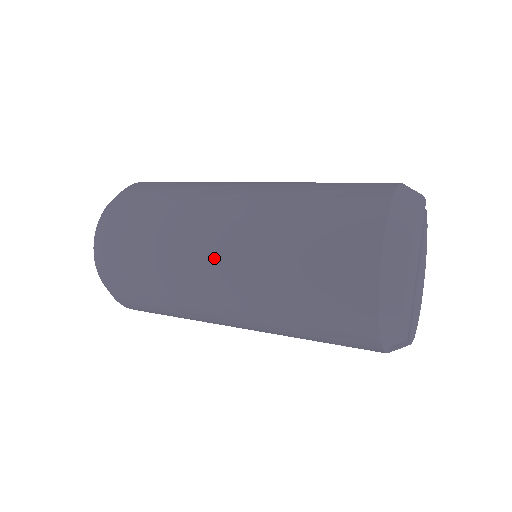
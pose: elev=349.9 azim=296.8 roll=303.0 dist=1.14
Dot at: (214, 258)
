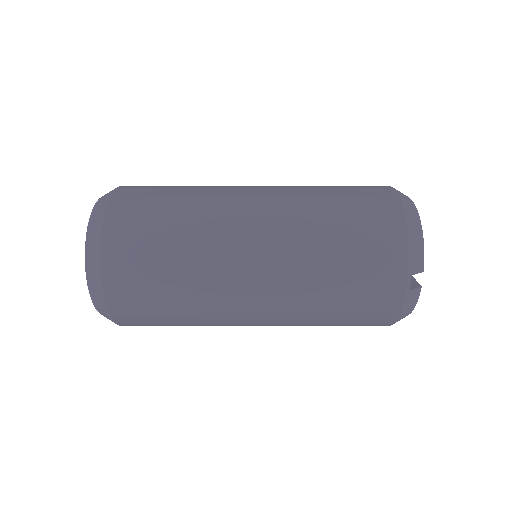
Dot at: (252, 201)
